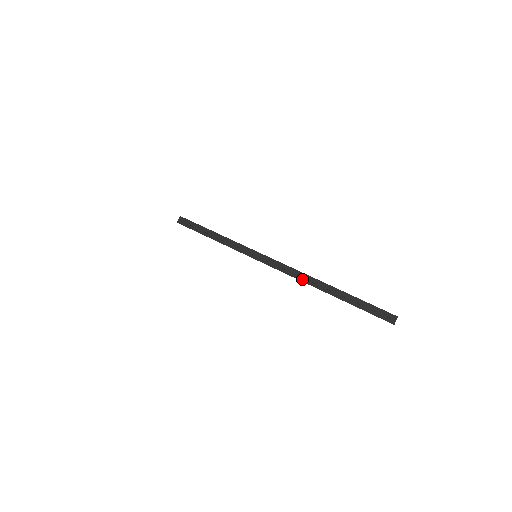
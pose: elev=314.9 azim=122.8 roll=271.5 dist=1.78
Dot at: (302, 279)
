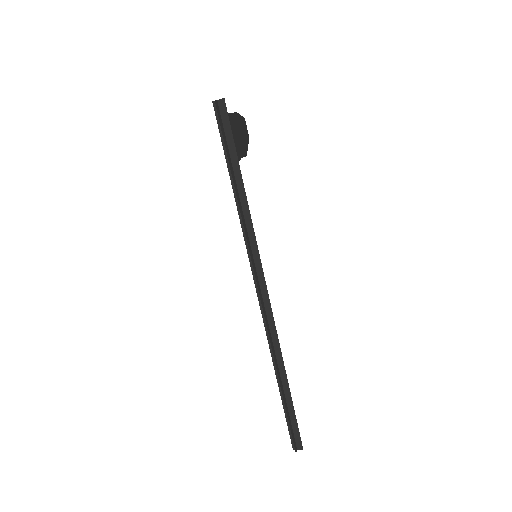
Dot at: (269, 336)
